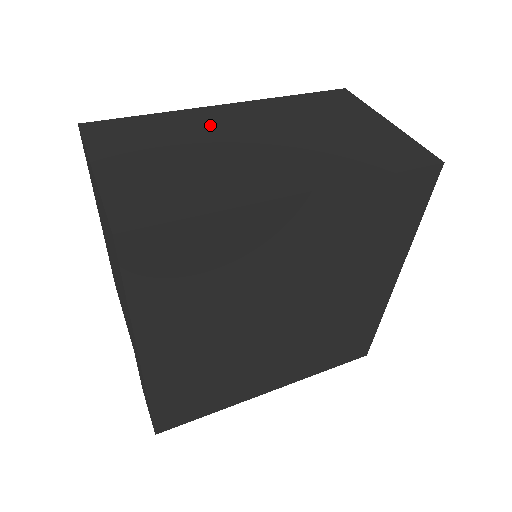
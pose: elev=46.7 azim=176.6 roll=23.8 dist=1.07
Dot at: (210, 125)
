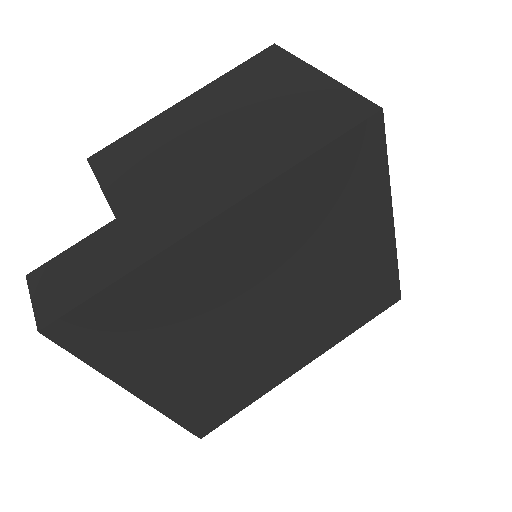
Dot at: occluded
